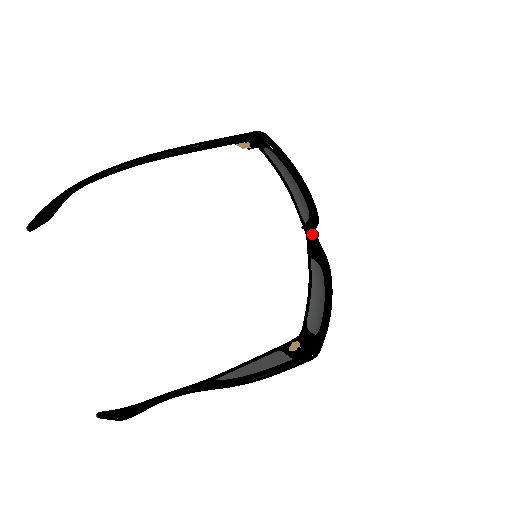
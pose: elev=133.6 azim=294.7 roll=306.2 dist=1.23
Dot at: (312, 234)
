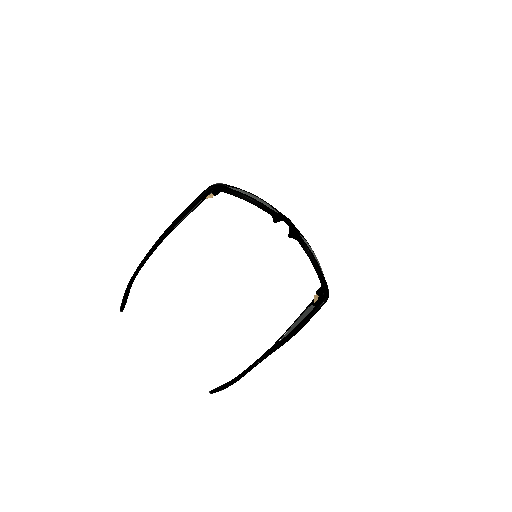
Dot at: (286, 222)
